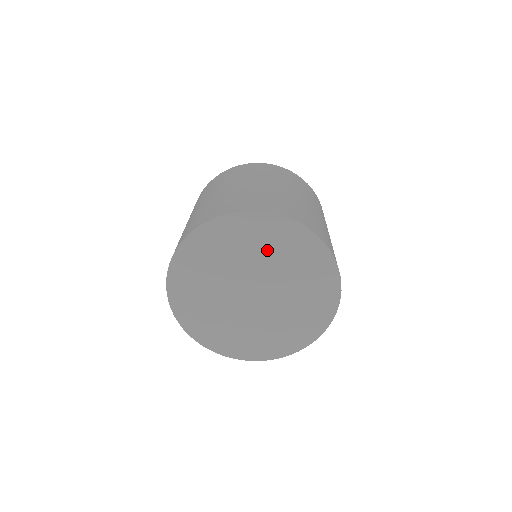
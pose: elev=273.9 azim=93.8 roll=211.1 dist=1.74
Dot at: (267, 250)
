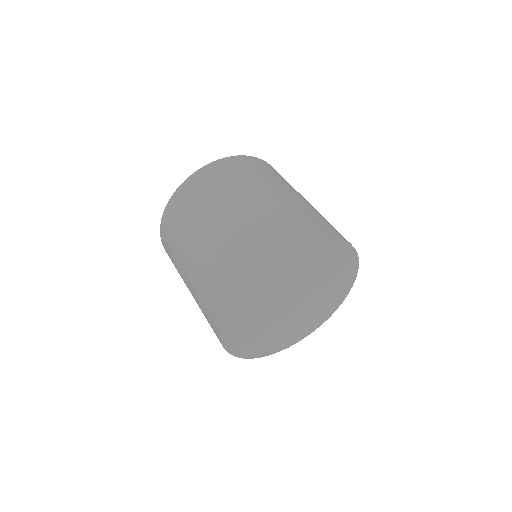
Dot at: (299, 271)
